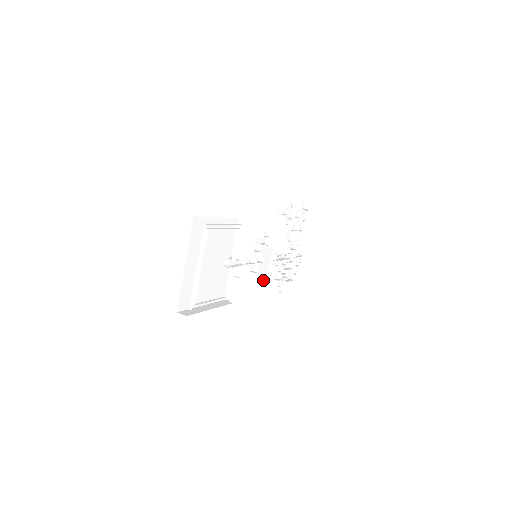
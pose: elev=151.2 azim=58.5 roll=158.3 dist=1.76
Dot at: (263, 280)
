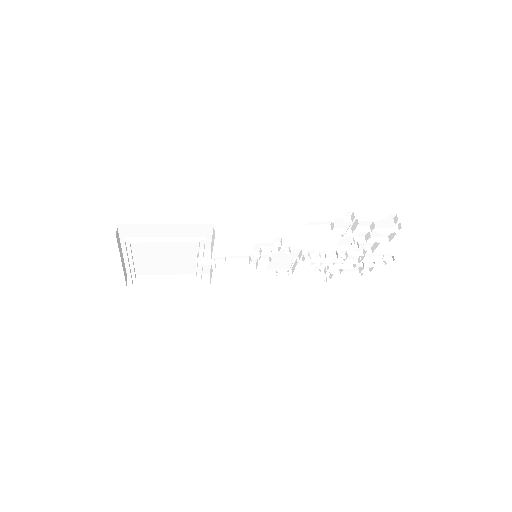
Dot at: (274, 274)
